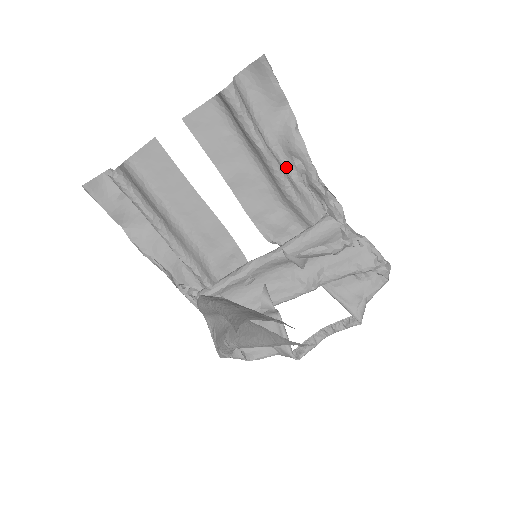
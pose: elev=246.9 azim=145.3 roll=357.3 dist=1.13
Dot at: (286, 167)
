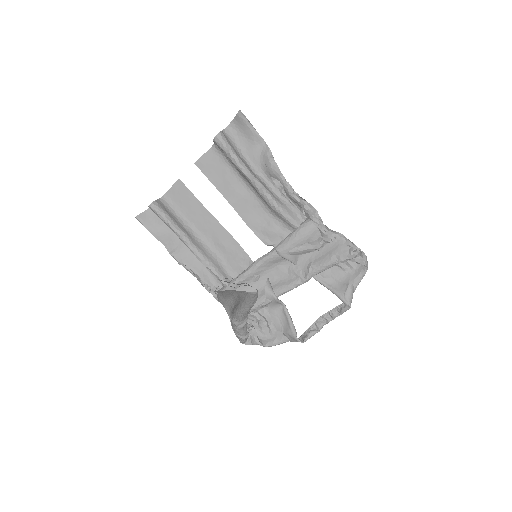
Dot at: (270, 187)
